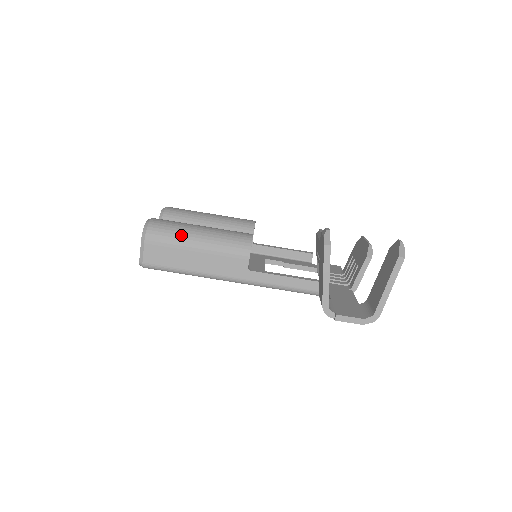
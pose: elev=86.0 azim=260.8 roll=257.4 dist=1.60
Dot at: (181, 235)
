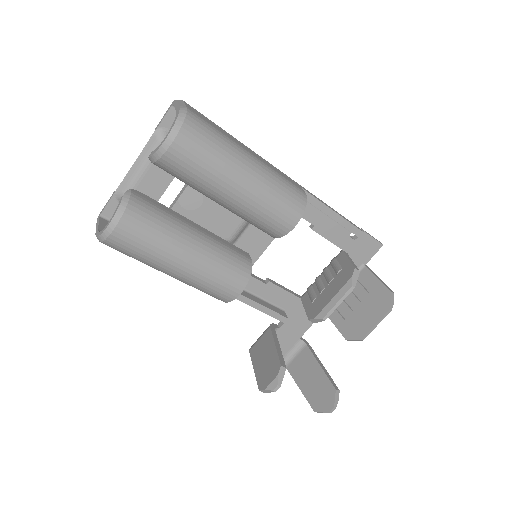
Dot at: (147, 264)
